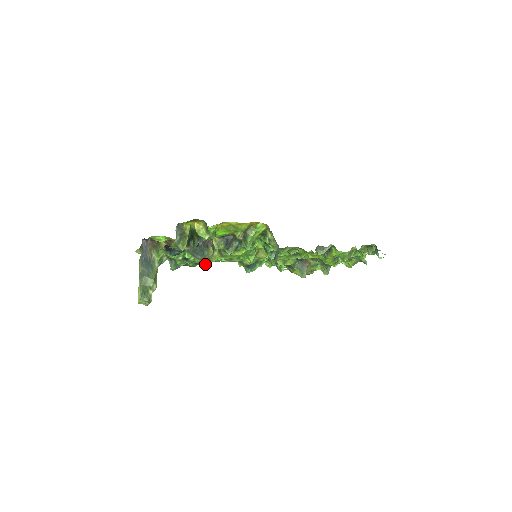
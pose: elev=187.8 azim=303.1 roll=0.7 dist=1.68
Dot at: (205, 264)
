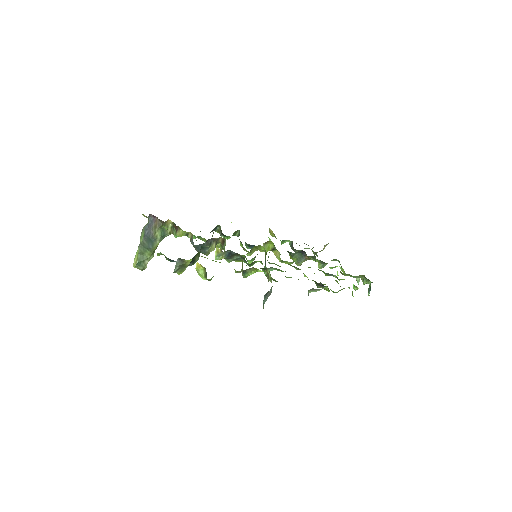
Dot at: occluded
